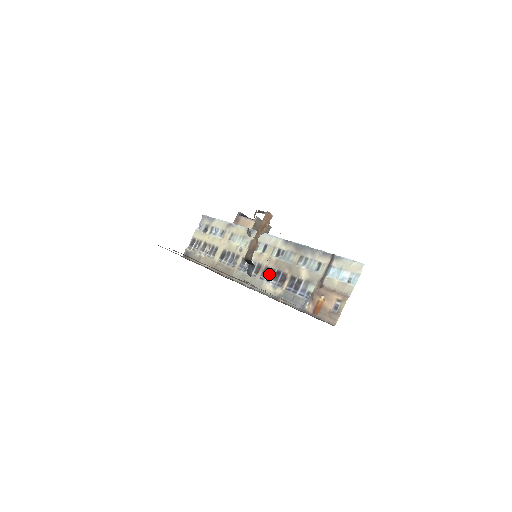
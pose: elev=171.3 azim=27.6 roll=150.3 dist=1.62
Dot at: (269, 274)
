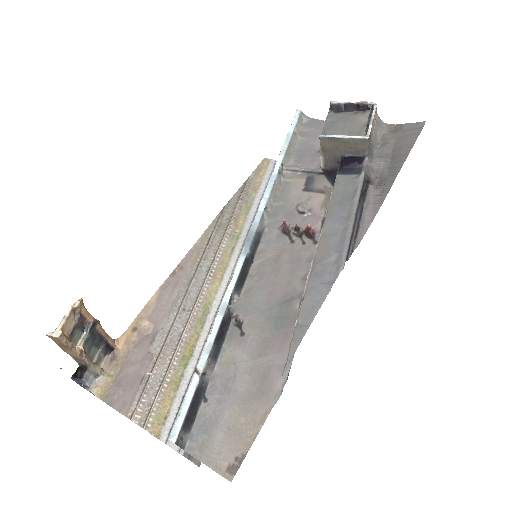
Dot at: occluded
